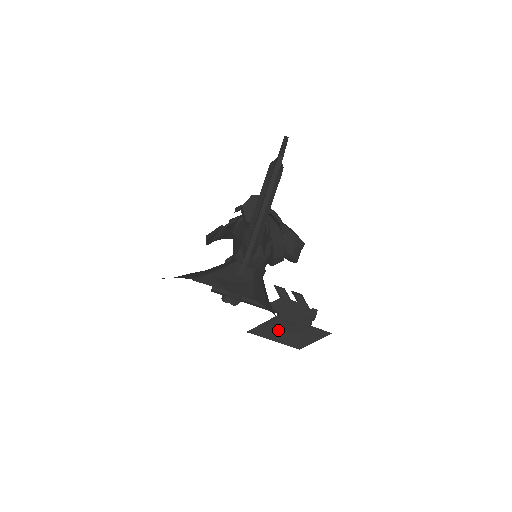
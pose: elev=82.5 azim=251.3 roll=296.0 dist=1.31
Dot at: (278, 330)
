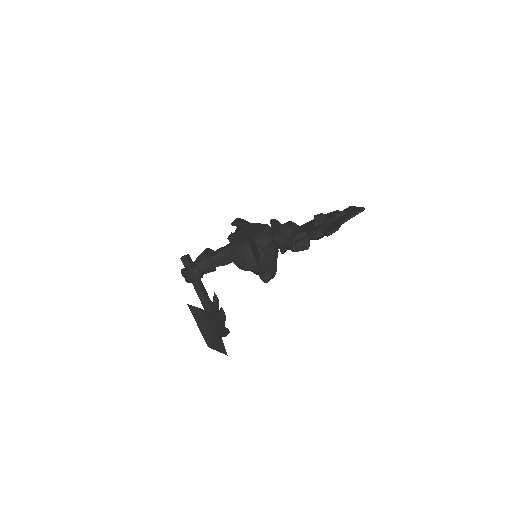
Dot at: (205, 322)
